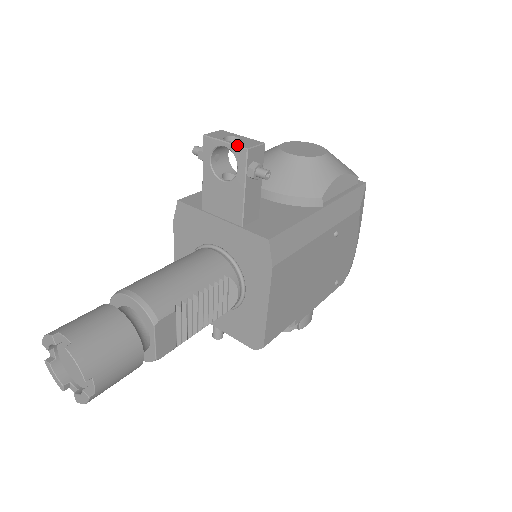
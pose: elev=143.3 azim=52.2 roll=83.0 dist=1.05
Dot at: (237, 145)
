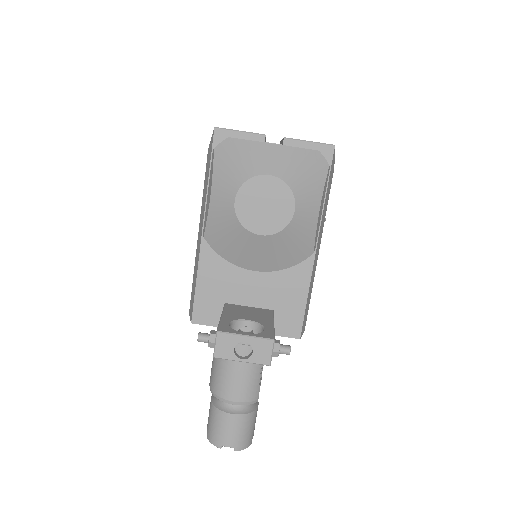
Dot at: occluded
